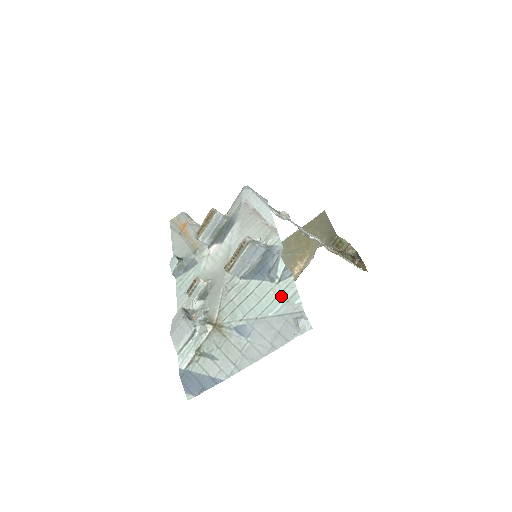
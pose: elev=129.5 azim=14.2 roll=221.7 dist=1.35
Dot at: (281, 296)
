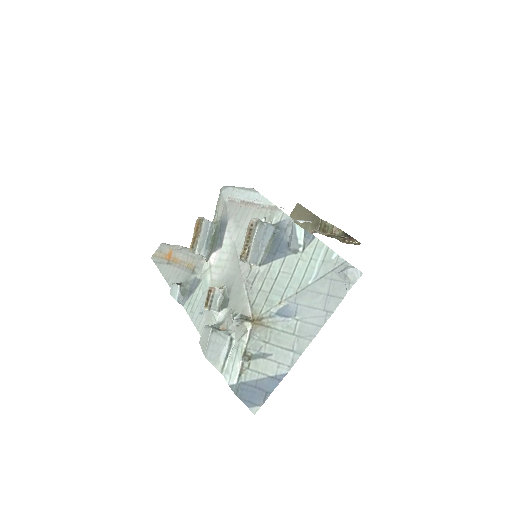
Dot at: (313, 260)
